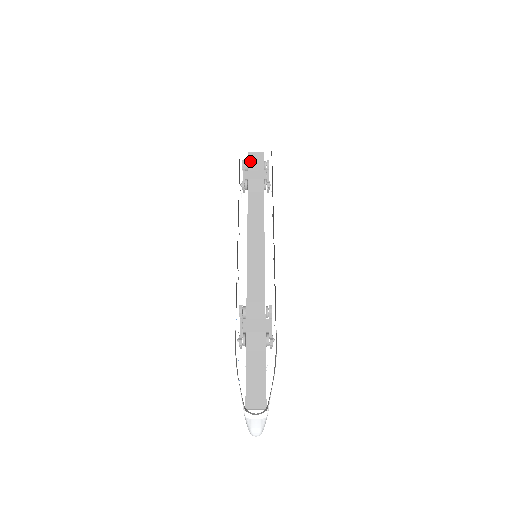
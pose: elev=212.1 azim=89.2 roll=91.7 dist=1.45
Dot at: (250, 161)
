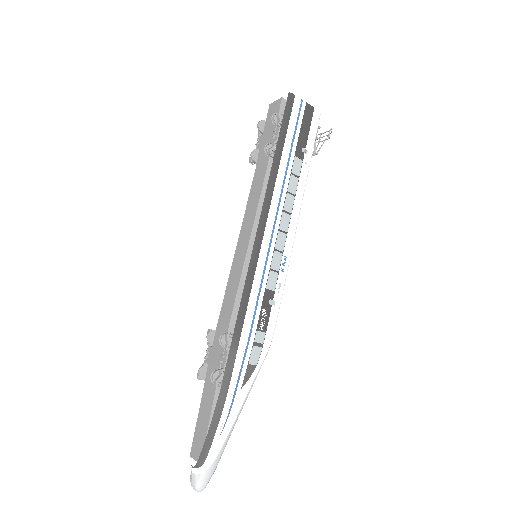
Dot at: (267, 119)
